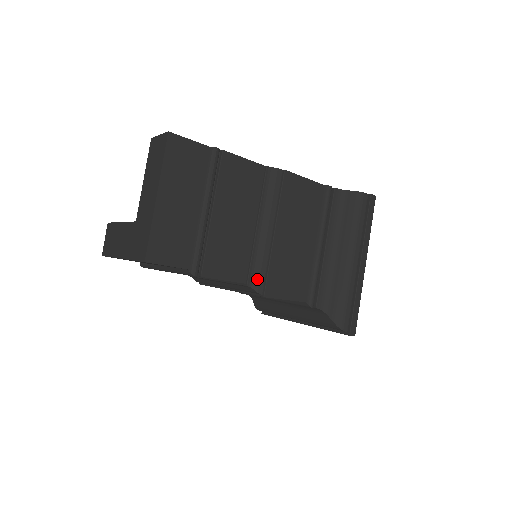
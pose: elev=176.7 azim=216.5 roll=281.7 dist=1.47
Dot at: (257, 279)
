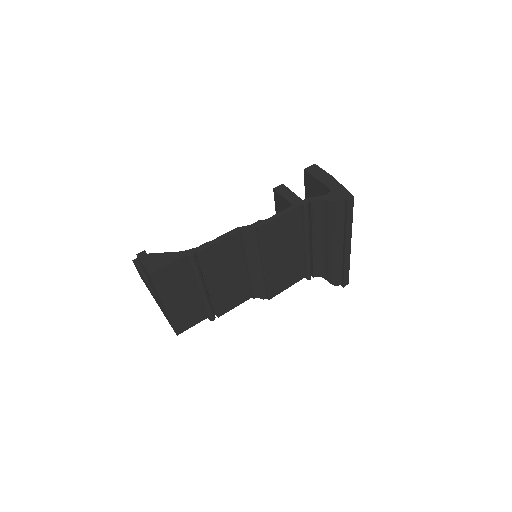
Dot at: (260, 293)
